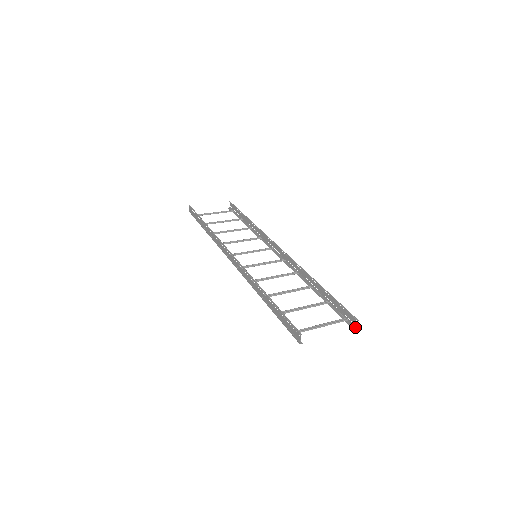
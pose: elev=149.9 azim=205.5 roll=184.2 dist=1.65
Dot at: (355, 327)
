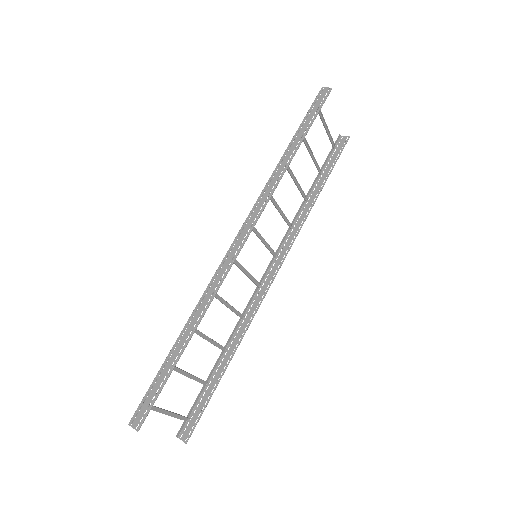
Dot at: (180, 435)
